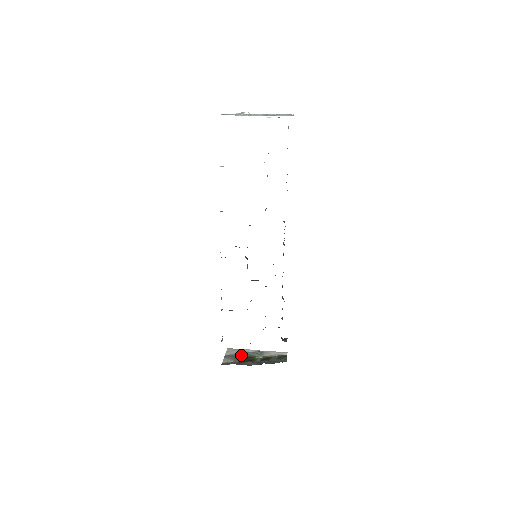
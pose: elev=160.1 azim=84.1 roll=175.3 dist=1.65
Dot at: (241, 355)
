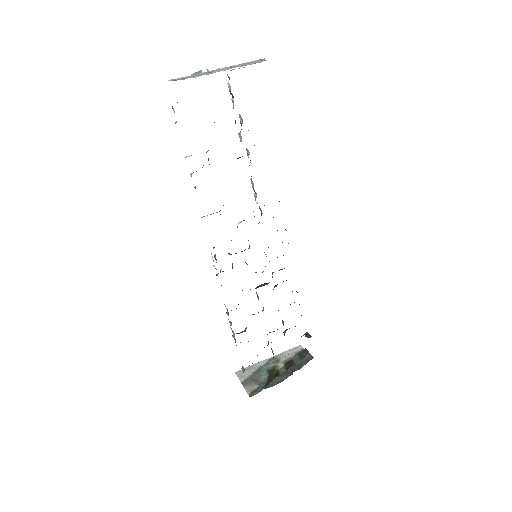
Dot at: (258, 373)
